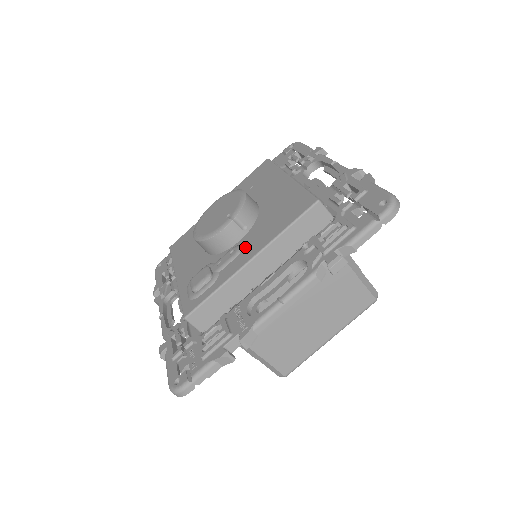
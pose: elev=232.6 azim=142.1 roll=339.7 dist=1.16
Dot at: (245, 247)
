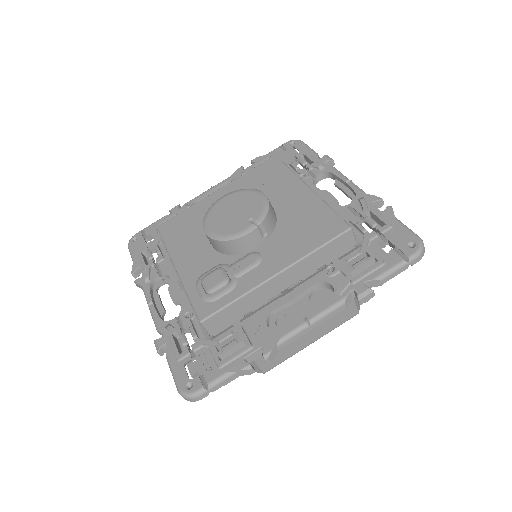
Dot at: (267, 257)
